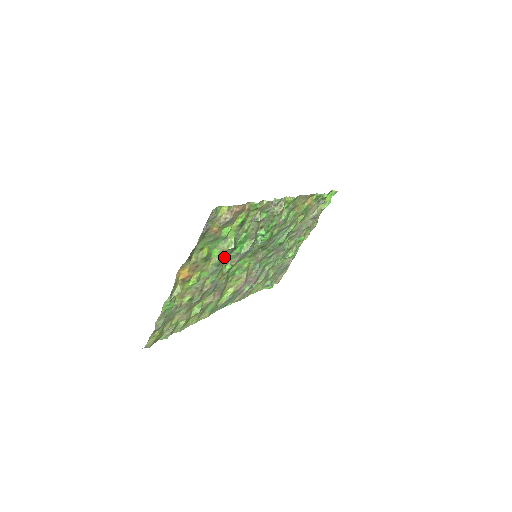
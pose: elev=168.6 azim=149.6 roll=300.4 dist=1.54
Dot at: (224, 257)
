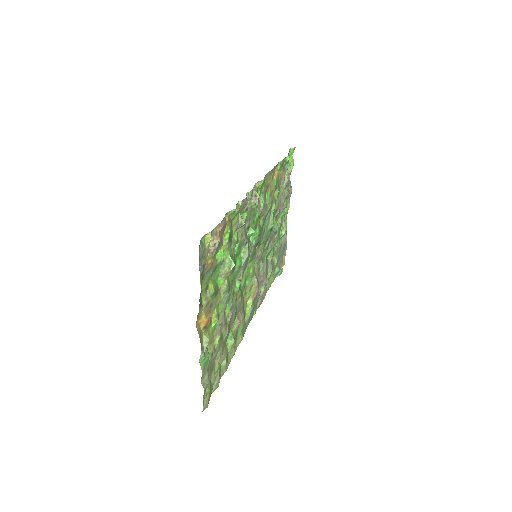
Dot at: (230, 279)
